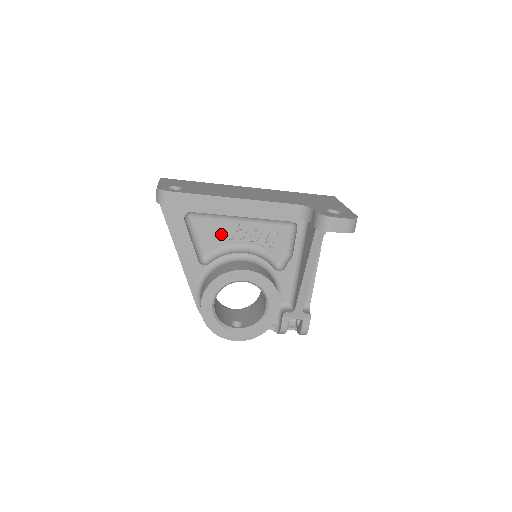
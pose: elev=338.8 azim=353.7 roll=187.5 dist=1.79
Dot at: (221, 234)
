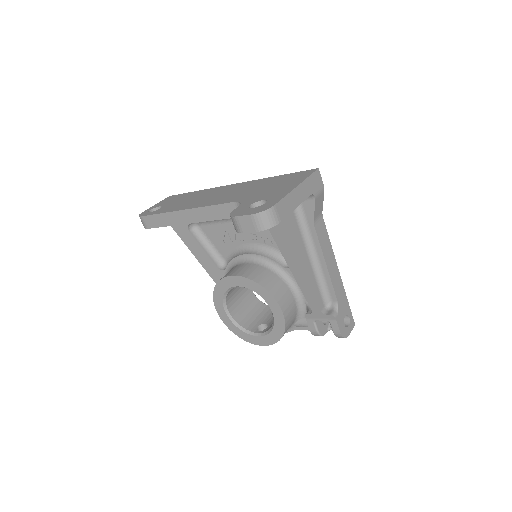
Dot at: (227, 237)
